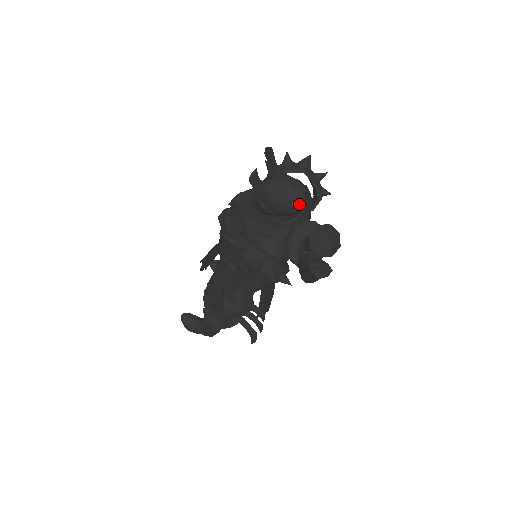
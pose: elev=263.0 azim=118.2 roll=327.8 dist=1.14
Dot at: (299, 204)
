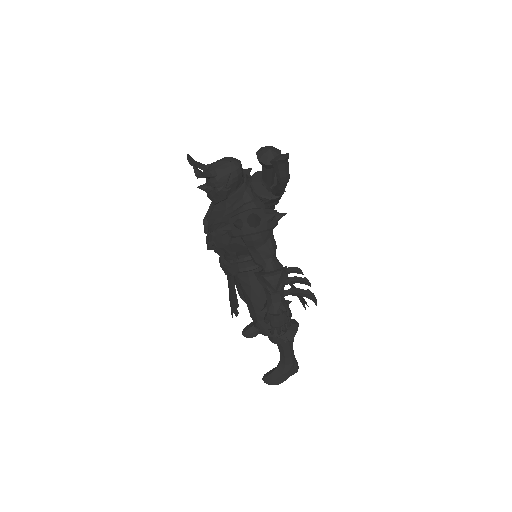
Dot at: (237, 165)
